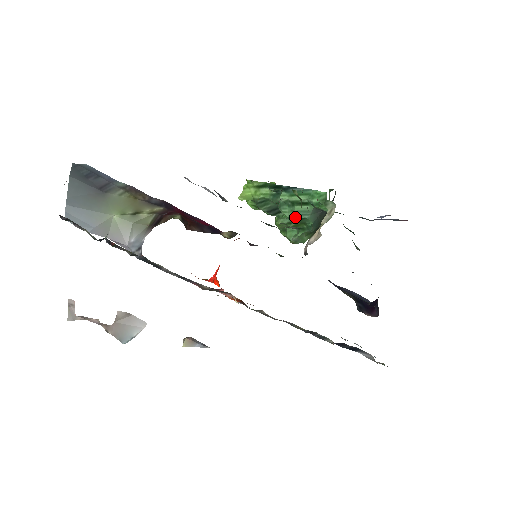
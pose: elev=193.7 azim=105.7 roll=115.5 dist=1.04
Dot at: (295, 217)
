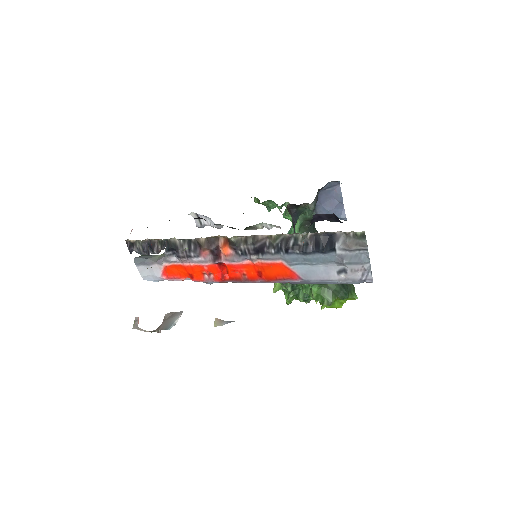
Dot at: occluded
